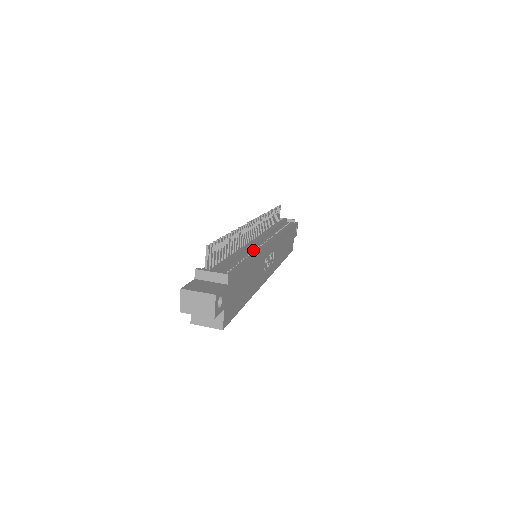
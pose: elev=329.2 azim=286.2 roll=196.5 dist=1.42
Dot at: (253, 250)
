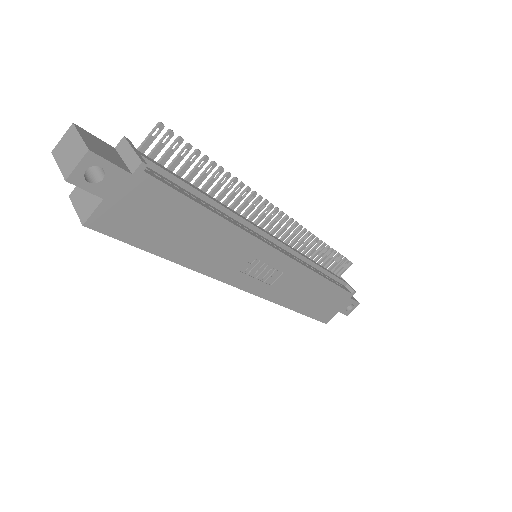
Dot at: (244, 226)
